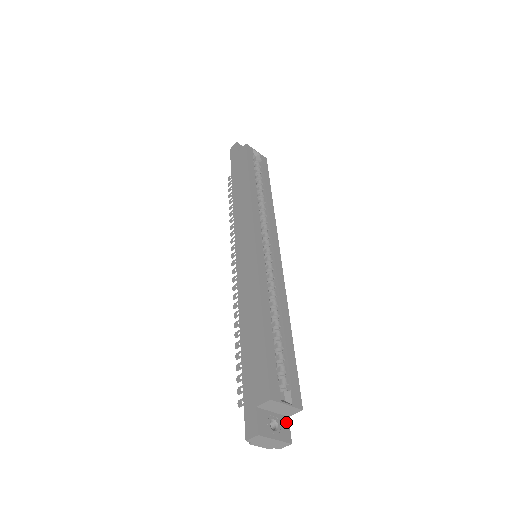
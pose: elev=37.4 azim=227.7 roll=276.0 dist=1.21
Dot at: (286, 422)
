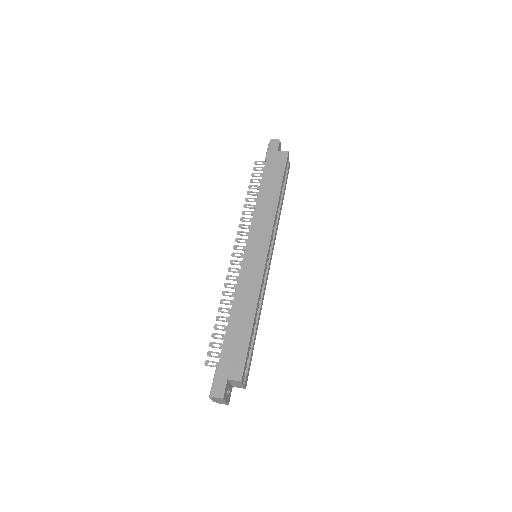
Dot at: (231, 390)
